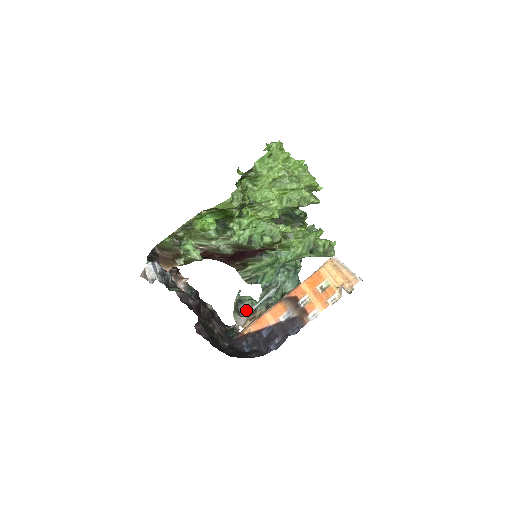
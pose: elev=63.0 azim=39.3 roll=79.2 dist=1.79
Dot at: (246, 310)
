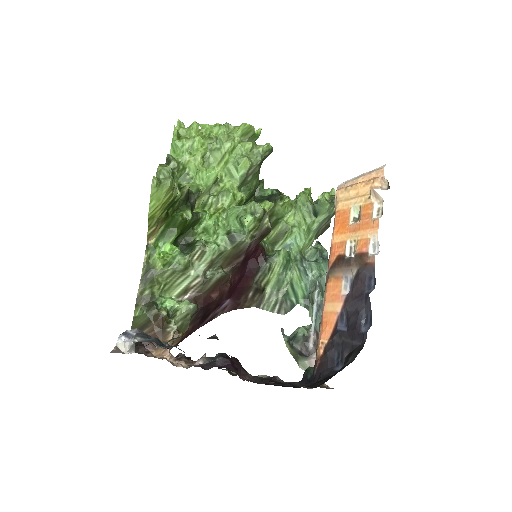
Dot at: (306, 342)
